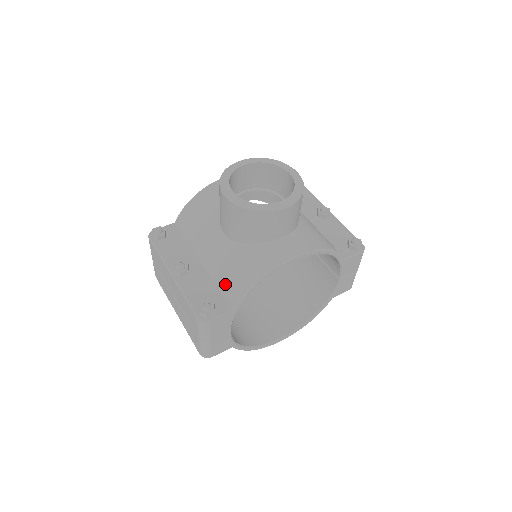
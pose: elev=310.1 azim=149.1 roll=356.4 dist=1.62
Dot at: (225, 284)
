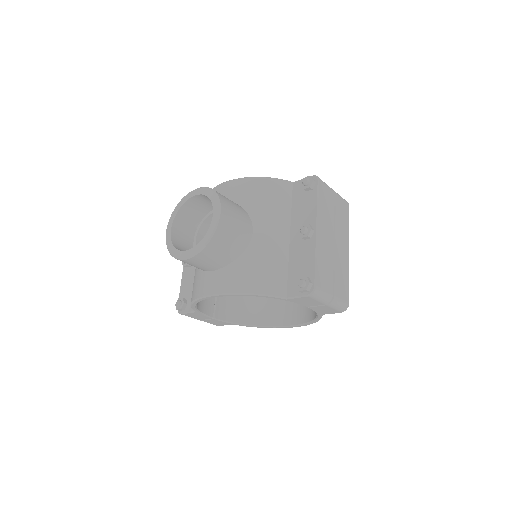
Dot at: occluded
